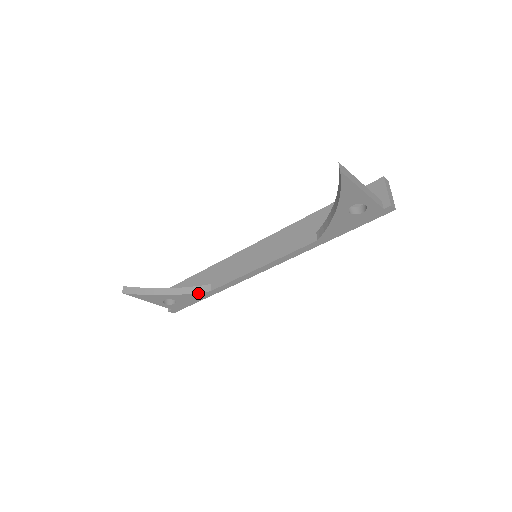
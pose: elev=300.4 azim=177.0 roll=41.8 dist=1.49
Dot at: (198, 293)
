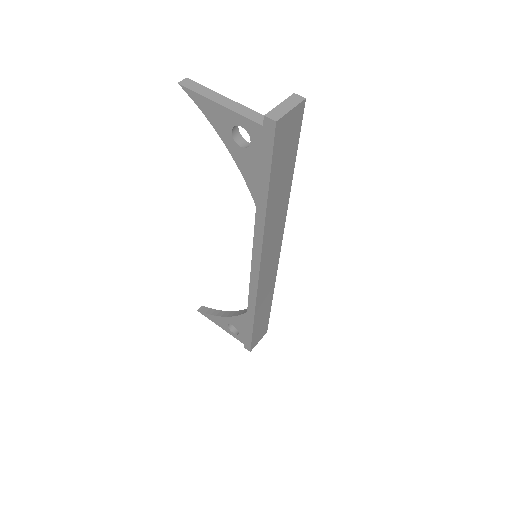
Dot at: (241, 315)
